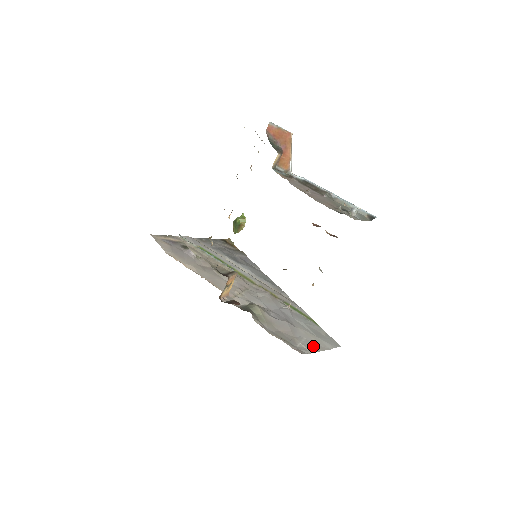
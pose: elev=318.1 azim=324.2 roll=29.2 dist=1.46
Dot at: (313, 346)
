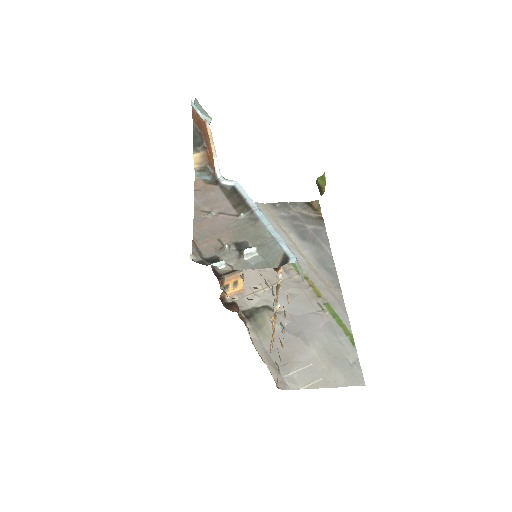
Dot at: (314, 378)
